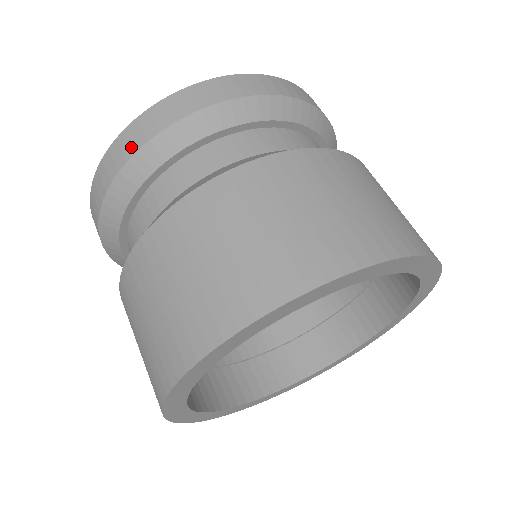
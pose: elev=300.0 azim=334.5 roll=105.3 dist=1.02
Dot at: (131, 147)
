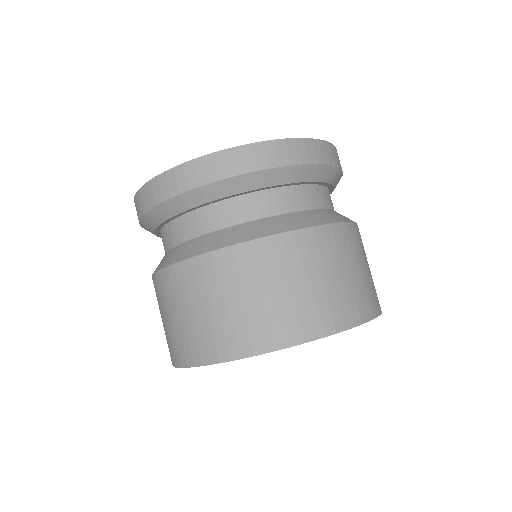
Dot at: (265, 162)
